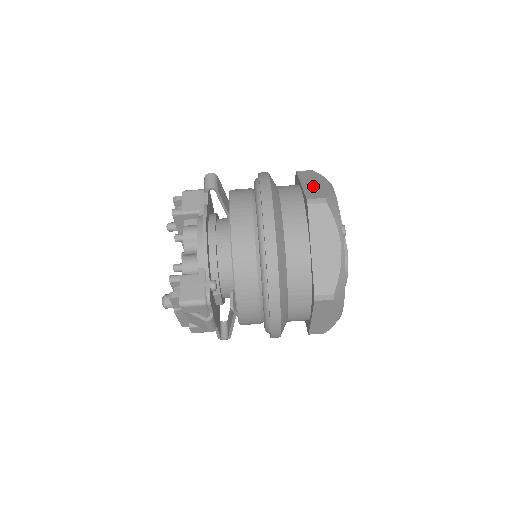
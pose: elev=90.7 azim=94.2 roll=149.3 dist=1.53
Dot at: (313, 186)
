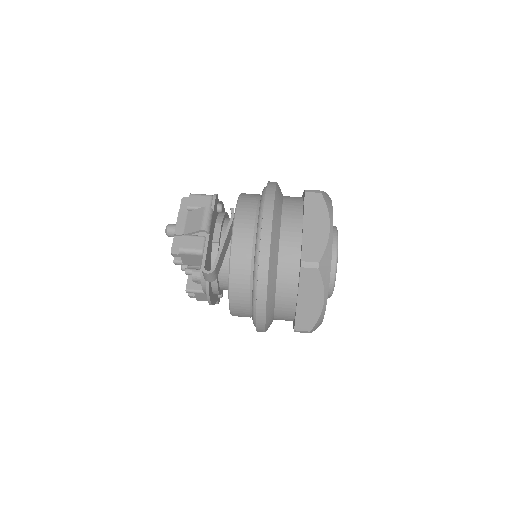
Dot at: occluded
